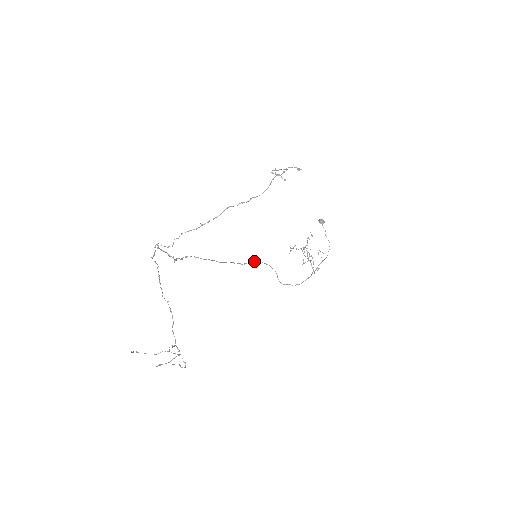
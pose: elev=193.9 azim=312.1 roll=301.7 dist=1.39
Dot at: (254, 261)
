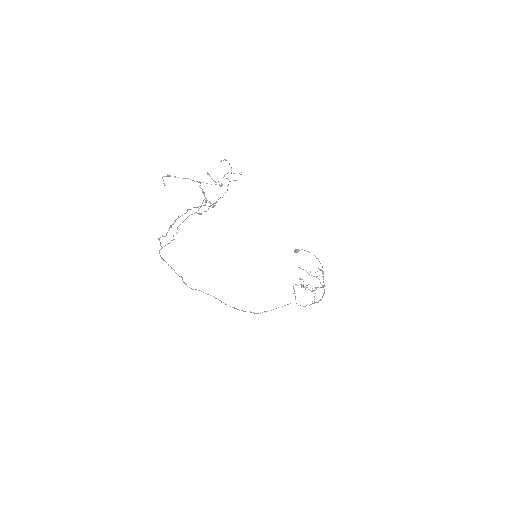
Dot at: occluded
